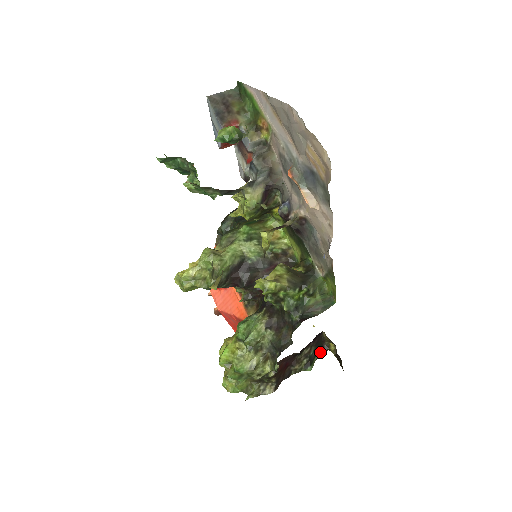
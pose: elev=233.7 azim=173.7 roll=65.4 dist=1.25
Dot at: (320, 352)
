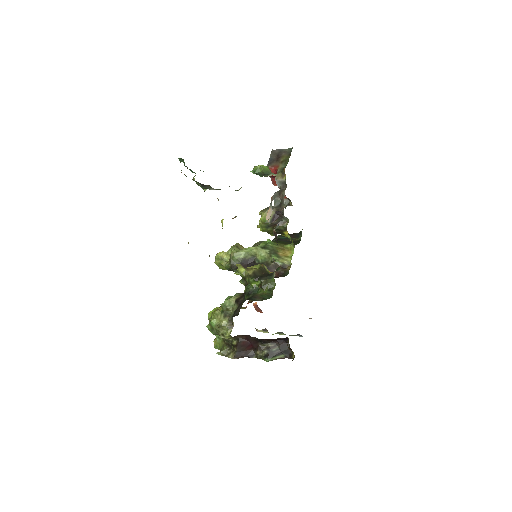
Dot at: (285, 356)
